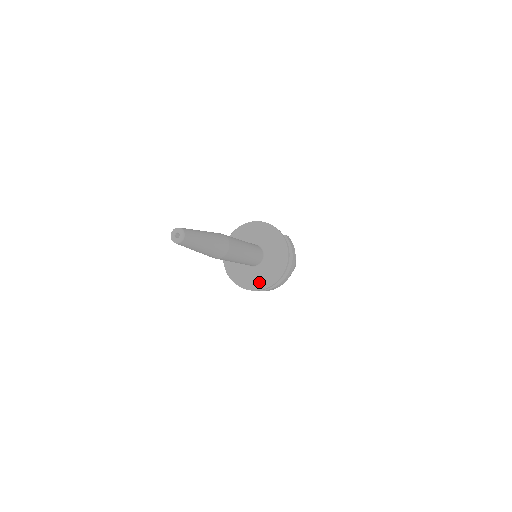
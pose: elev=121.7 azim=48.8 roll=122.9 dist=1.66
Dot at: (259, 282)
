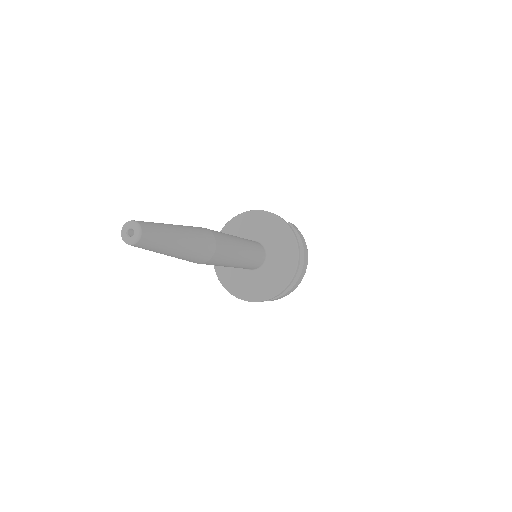
Dot at: (266, 289)
